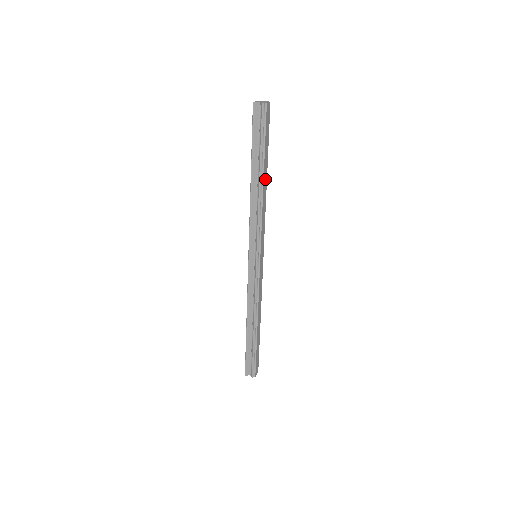
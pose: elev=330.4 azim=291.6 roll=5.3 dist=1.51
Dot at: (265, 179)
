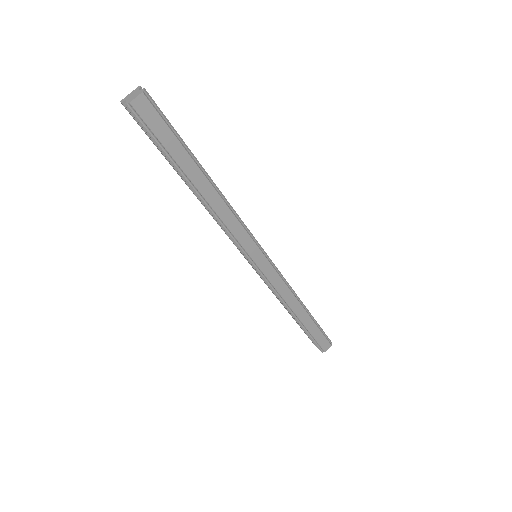
Dot at: (204, 185)
